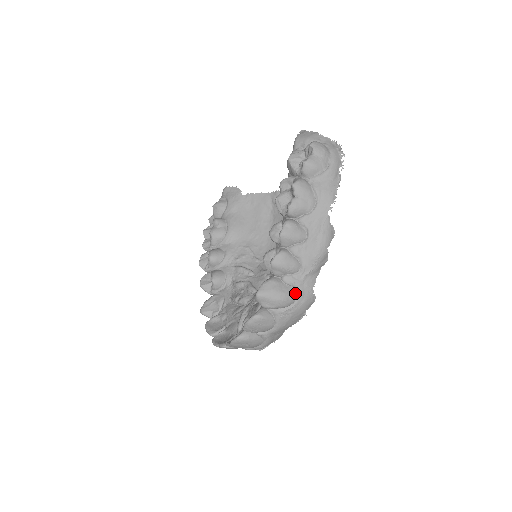
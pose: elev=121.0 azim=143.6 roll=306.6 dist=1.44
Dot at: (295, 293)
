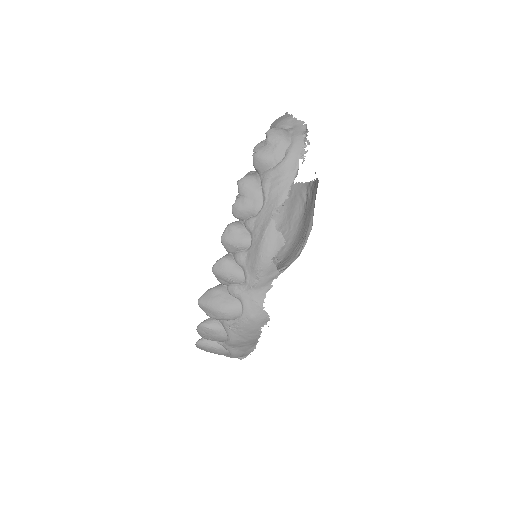
Dot at: (239, 306)
